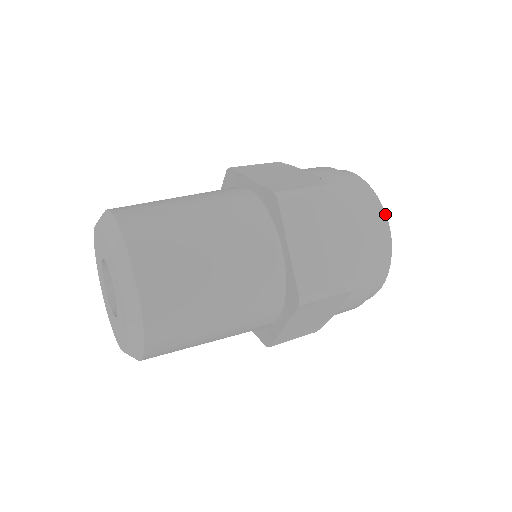
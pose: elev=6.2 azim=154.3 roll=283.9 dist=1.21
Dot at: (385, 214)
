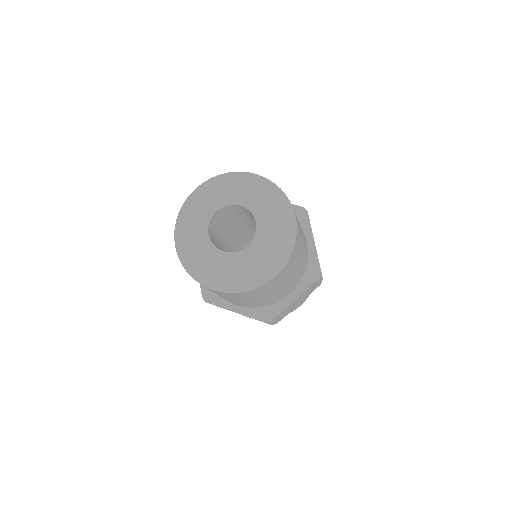
Dot at: occluded
